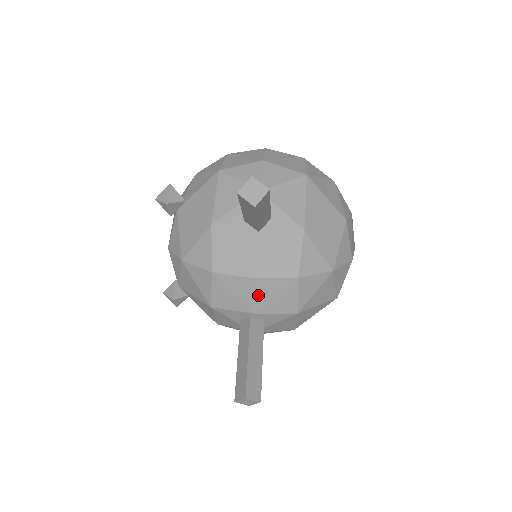
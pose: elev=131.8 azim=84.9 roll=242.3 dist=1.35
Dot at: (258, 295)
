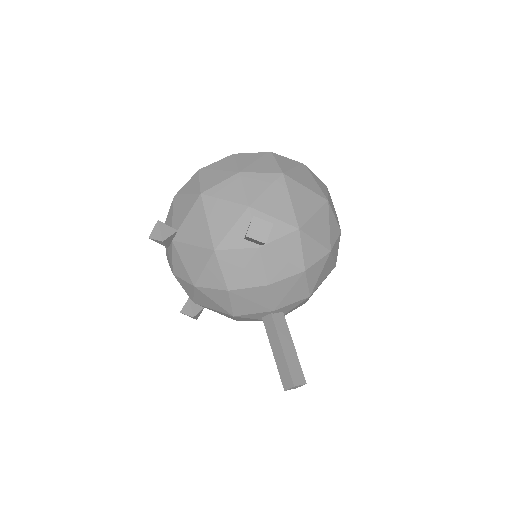
Dot at: (274, 296)
